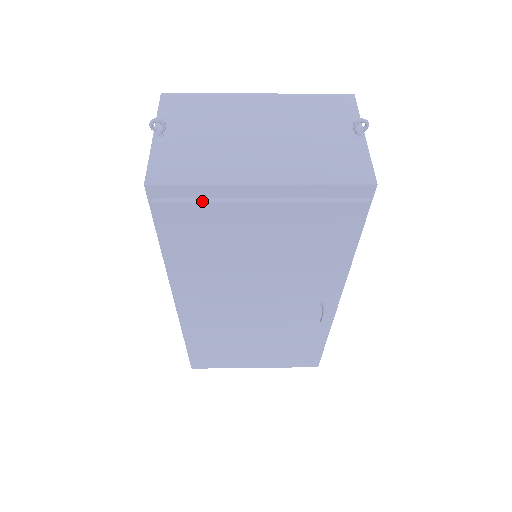
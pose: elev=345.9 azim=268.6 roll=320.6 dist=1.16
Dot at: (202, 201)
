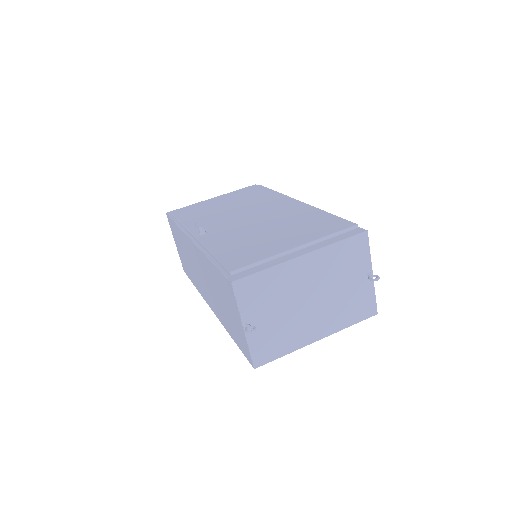
Dot at: occluded
